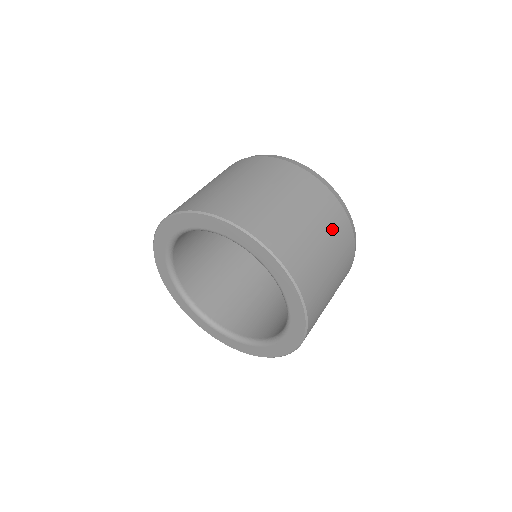
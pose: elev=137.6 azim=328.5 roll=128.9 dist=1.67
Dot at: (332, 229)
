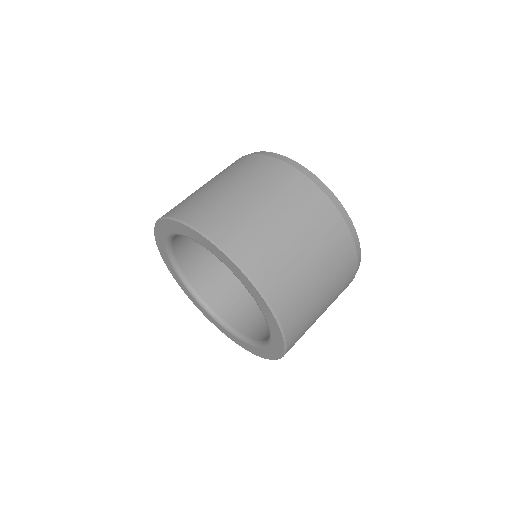
Dot at: (338, 288)
